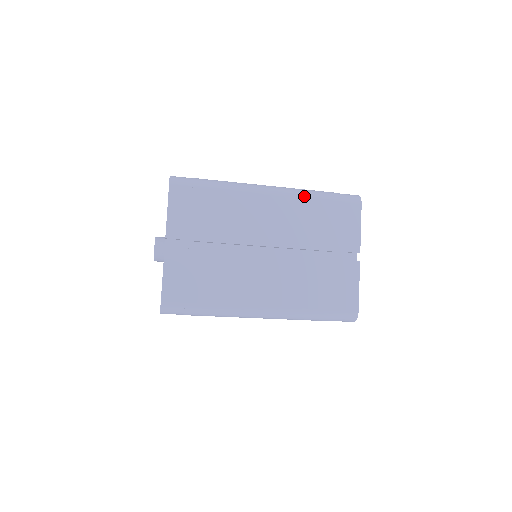
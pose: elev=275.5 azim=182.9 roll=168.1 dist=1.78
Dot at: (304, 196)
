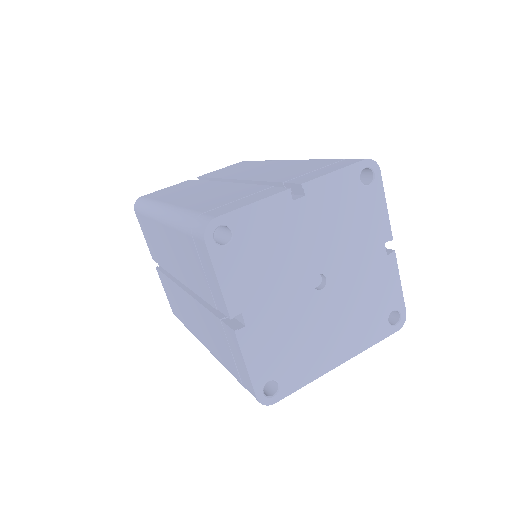
Dot at: (314, 159)
